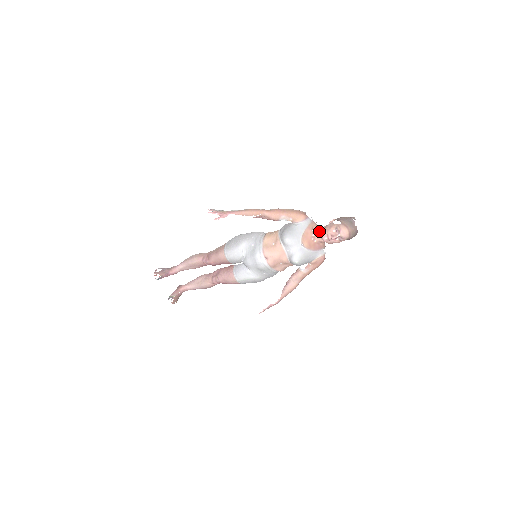
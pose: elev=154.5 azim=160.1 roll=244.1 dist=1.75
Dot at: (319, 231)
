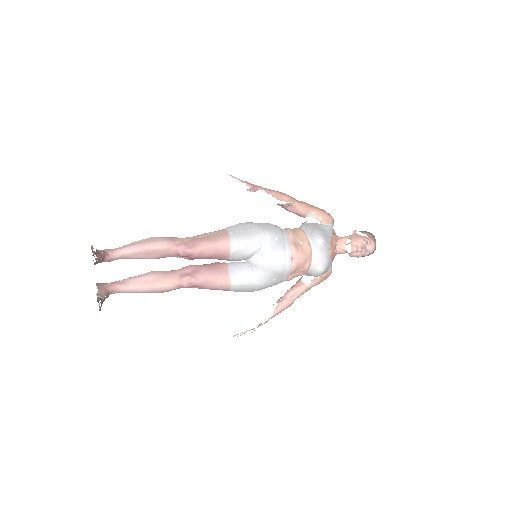
Dot at: (342, 240)
